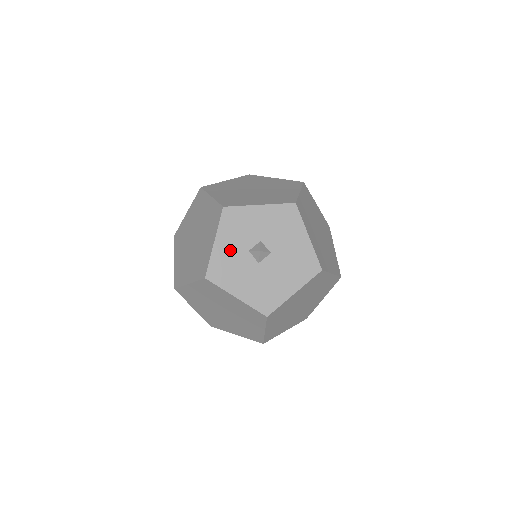
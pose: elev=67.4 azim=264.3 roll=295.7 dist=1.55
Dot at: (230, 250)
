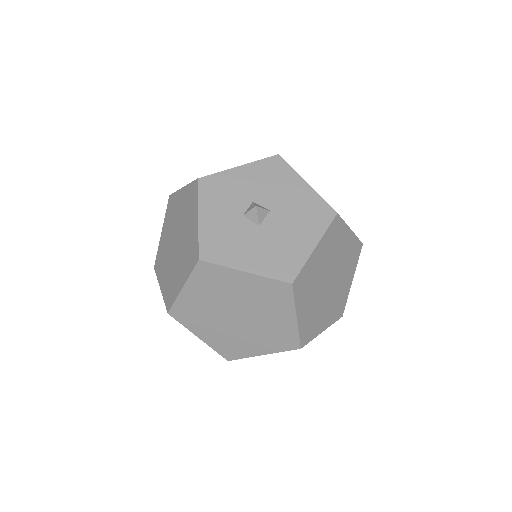
Dot at: (220, 221)
